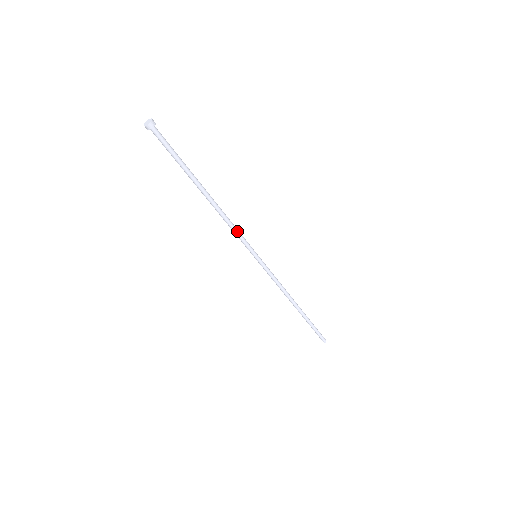
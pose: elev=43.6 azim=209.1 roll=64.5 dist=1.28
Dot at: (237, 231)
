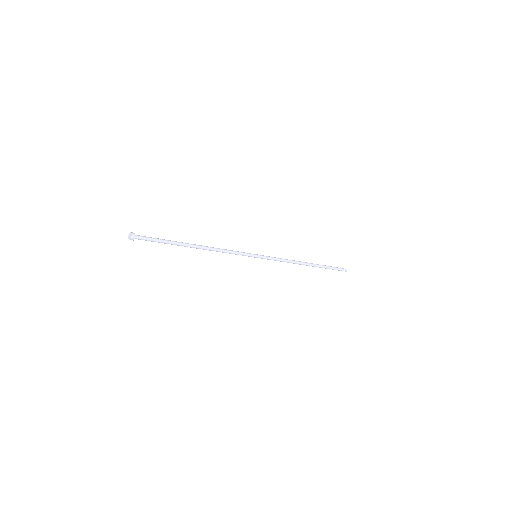
Dot at: (232, 252)
